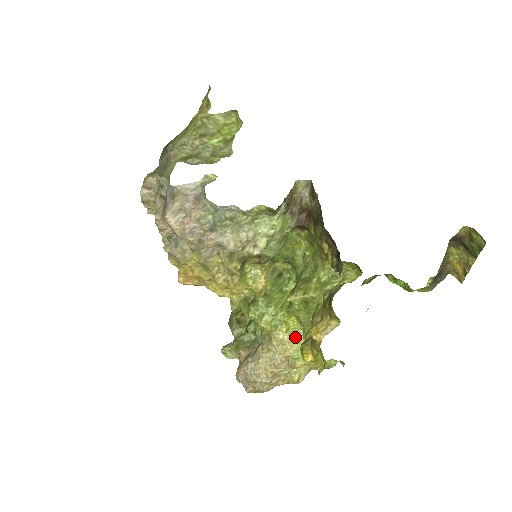
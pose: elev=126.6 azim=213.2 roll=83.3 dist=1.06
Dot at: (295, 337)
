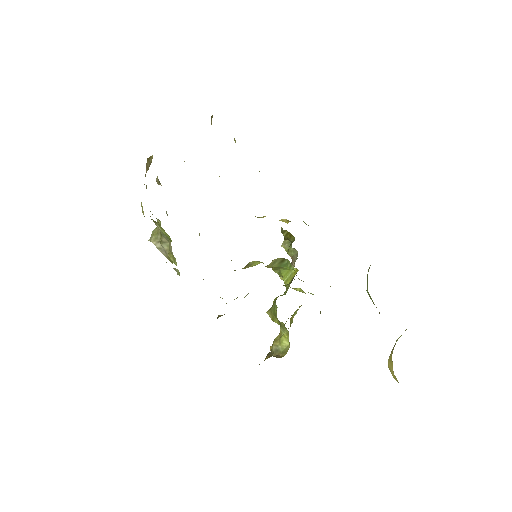
Dot at: (302, 292)
